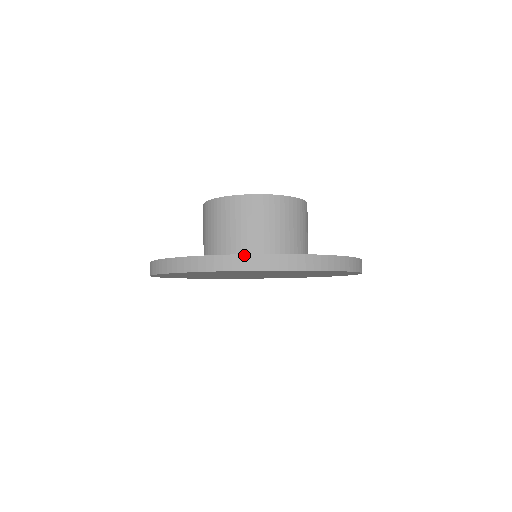
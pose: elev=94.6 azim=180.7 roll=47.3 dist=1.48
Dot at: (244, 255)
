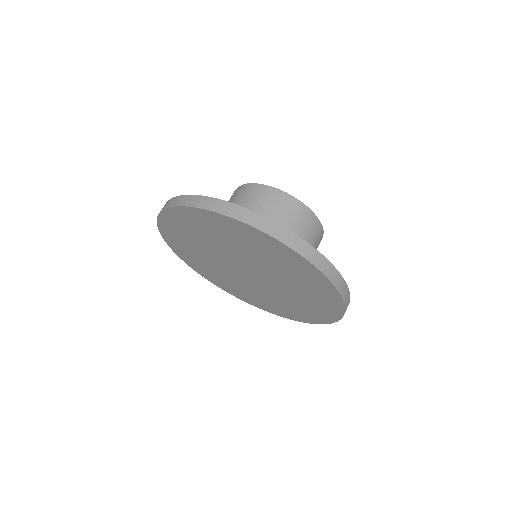
Dot at: (242, 207)
